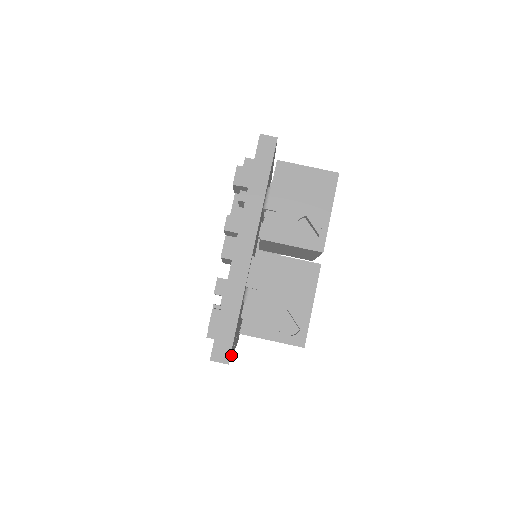
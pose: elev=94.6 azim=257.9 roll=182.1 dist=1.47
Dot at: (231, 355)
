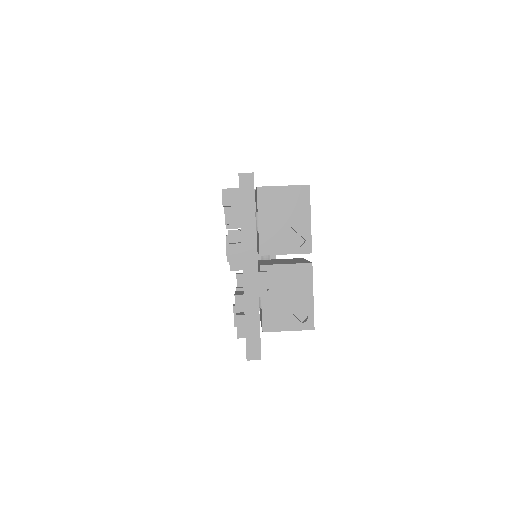
Dot at: occluded
